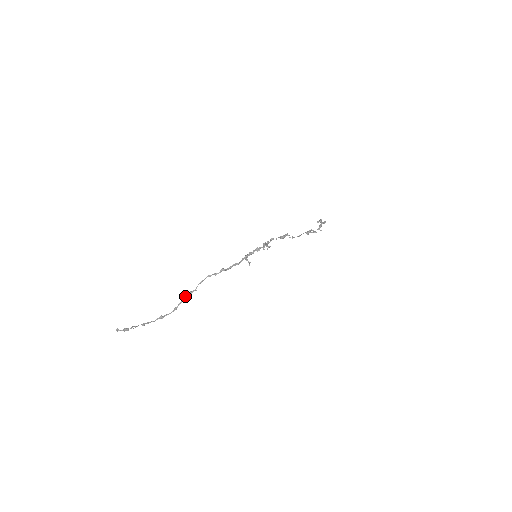
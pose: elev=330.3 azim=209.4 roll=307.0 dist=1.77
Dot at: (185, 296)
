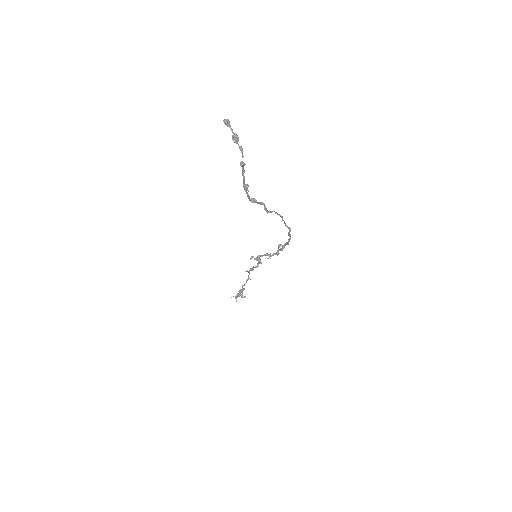
Dot at: occluded
